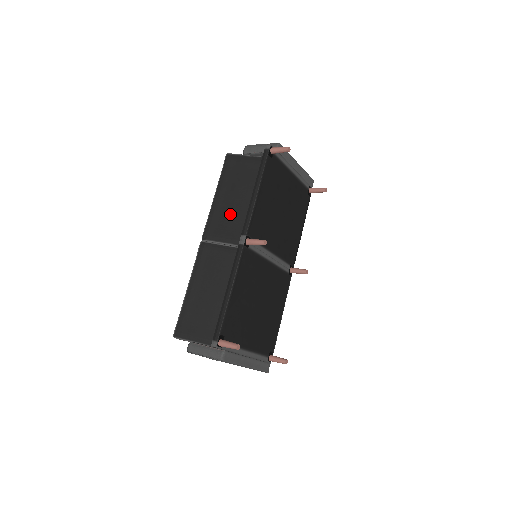
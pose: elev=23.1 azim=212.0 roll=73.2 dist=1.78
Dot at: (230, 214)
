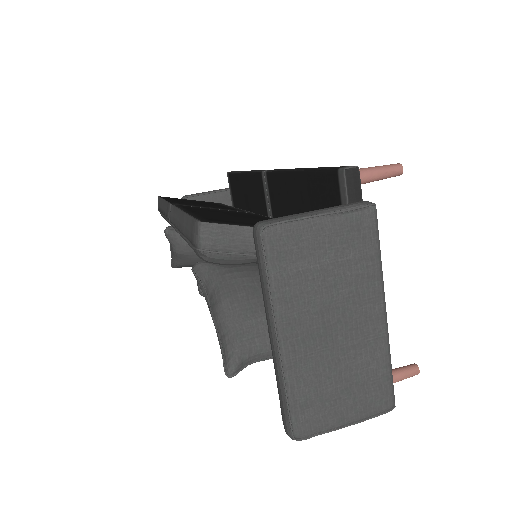
Dot at: (203, 205)
